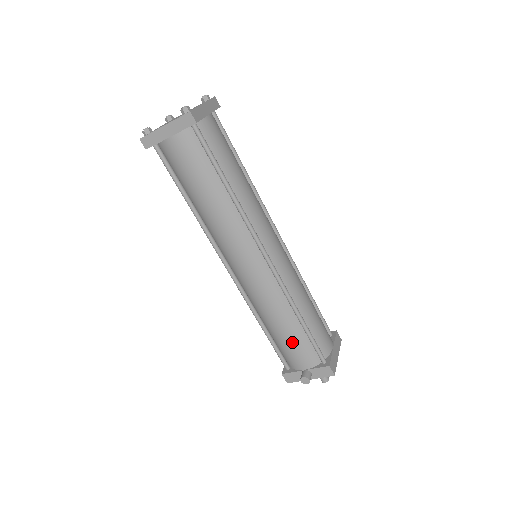
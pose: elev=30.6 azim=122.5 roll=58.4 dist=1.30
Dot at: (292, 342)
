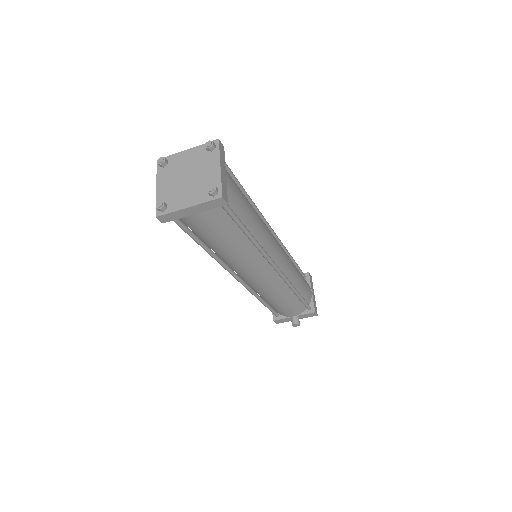
Dot at: (287, 306)
